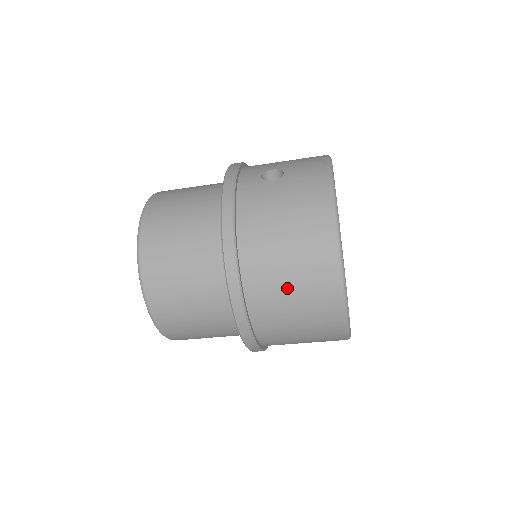
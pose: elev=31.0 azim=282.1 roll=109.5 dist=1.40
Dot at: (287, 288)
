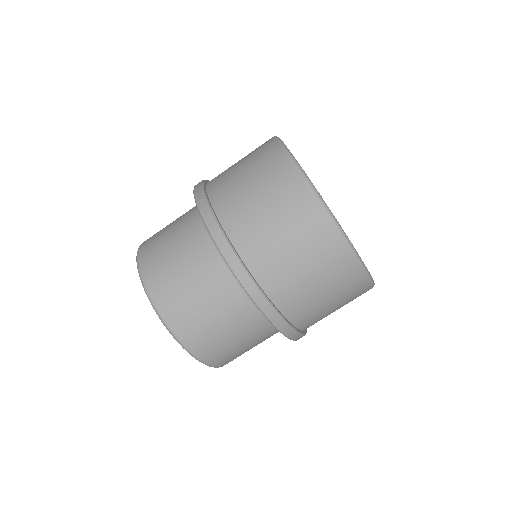
Dot at: (246, 183)
